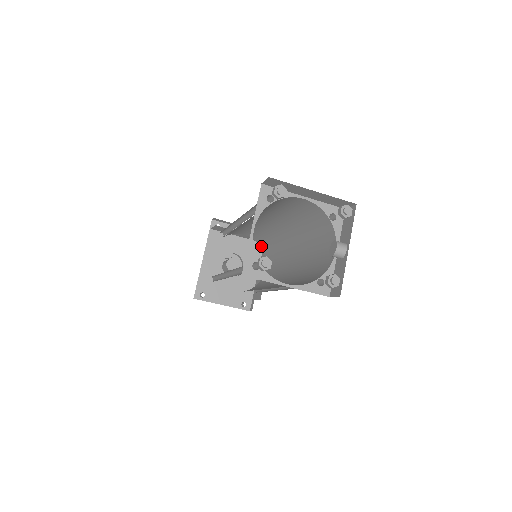
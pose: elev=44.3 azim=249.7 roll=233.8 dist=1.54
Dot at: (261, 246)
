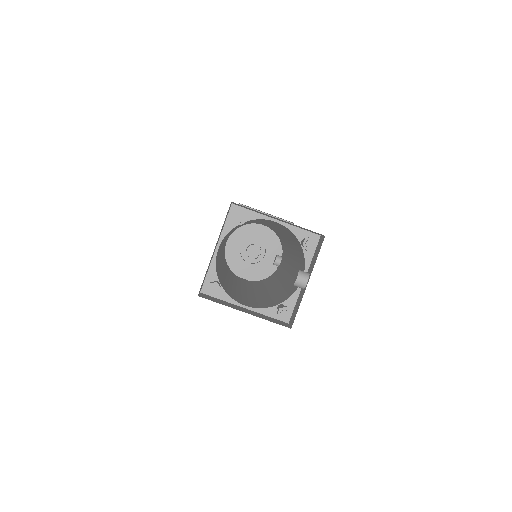
Dot at: (279, 238)
